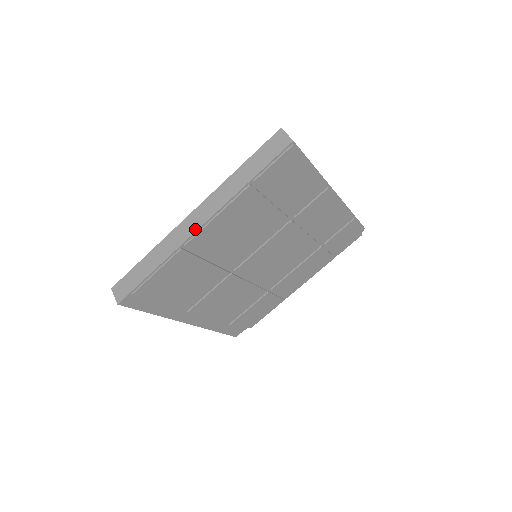
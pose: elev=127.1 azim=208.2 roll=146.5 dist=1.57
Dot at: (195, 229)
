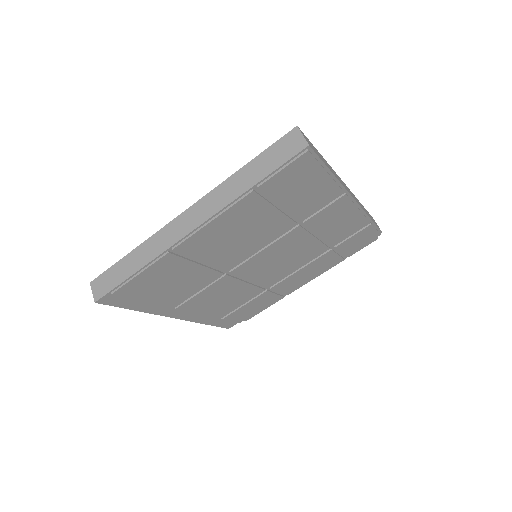
Dot at: (185, 232)
